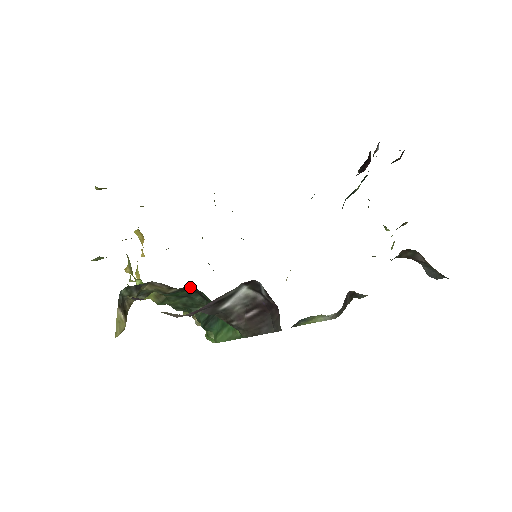
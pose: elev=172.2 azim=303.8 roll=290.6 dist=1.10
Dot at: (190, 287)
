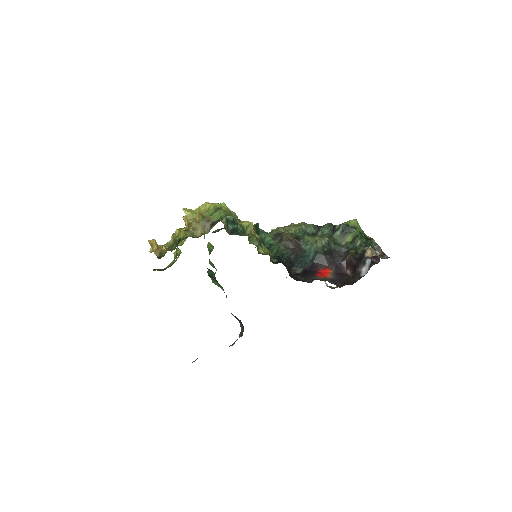
Dot at: occluded
